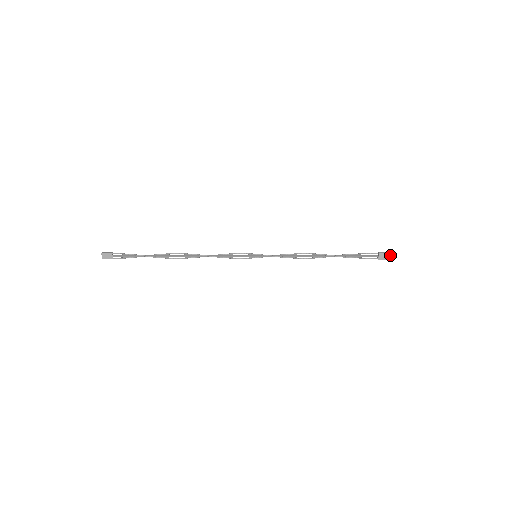
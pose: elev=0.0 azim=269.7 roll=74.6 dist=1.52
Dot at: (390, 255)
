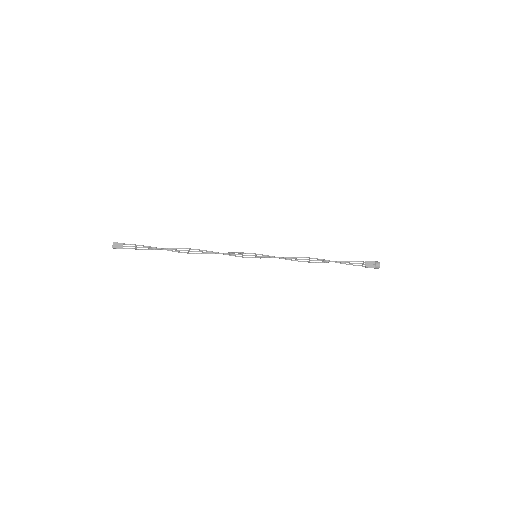
Dot at: (376, 263)
